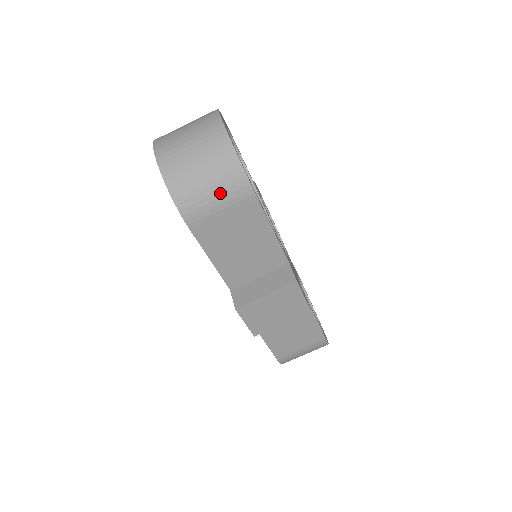
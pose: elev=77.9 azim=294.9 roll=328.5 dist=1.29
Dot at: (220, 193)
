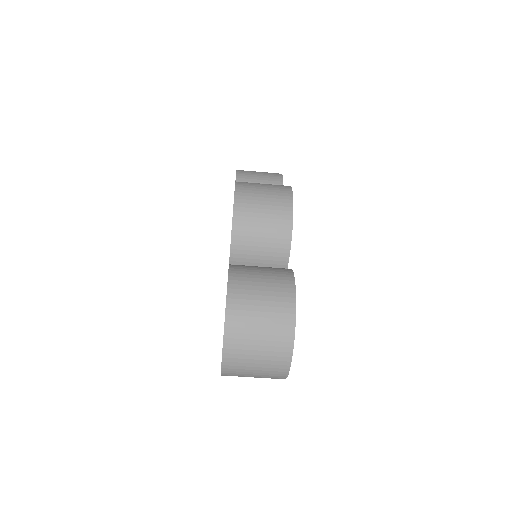
Dot at: occluded
